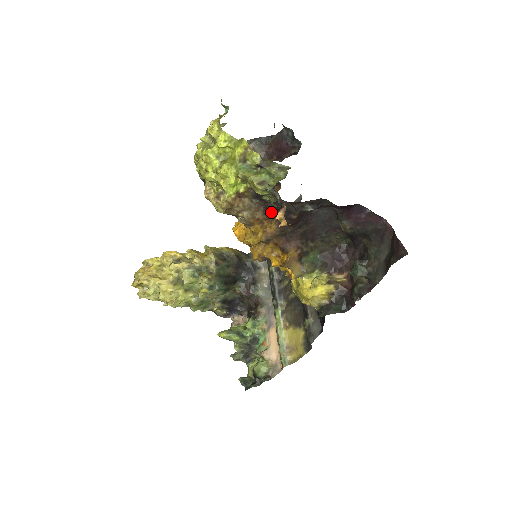
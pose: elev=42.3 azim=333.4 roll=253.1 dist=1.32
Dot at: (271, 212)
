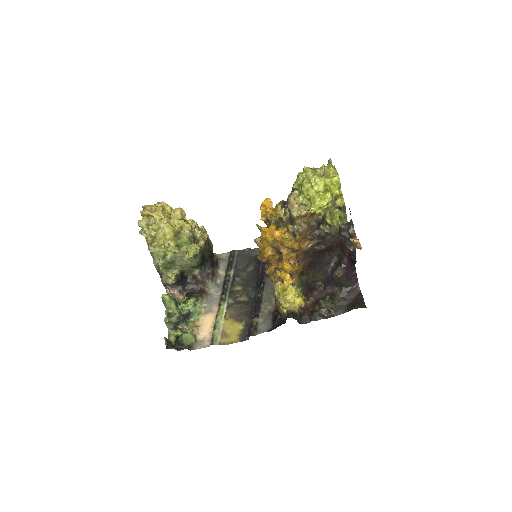
Dot at: (315, 236)
